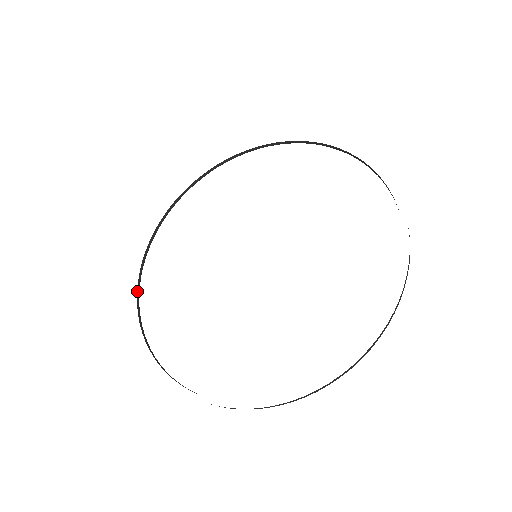
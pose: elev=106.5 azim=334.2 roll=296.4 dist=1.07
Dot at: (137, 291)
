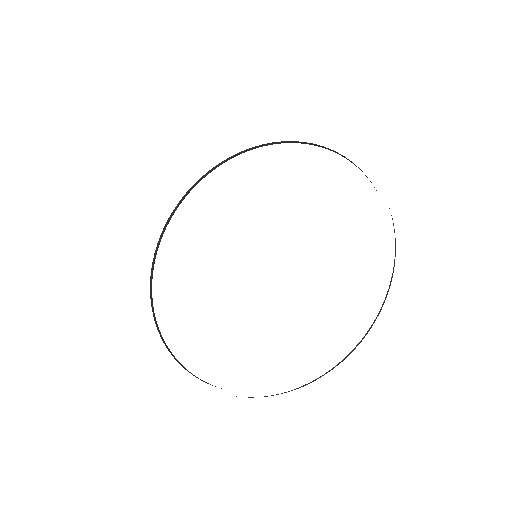
Dot at: occluded
